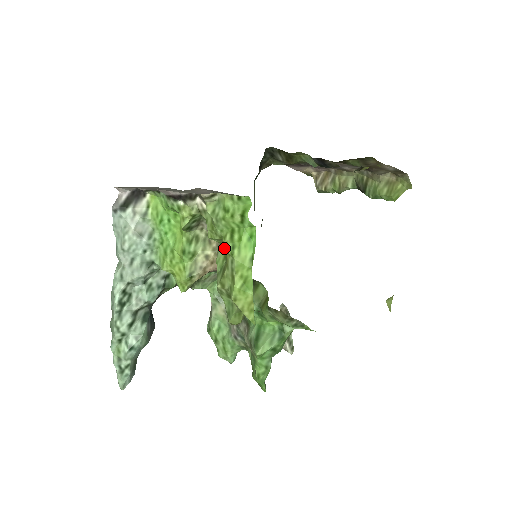
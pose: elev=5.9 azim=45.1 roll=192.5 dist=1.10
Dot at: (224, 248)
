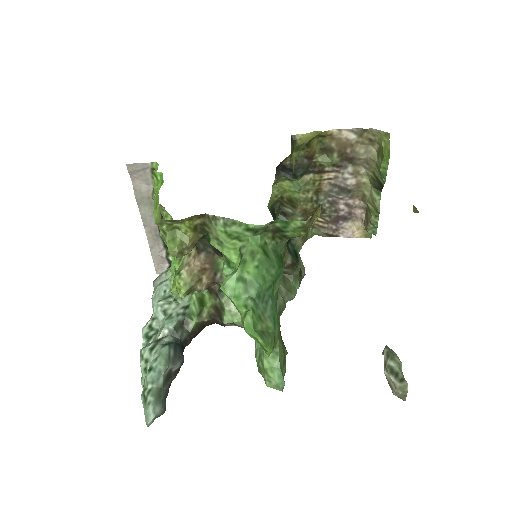
Dot at: (170, 217)
